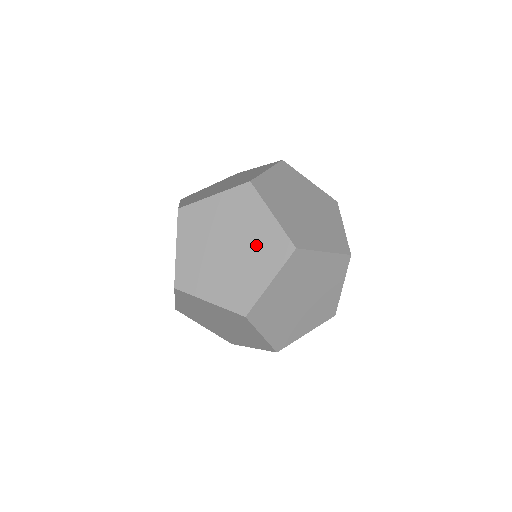
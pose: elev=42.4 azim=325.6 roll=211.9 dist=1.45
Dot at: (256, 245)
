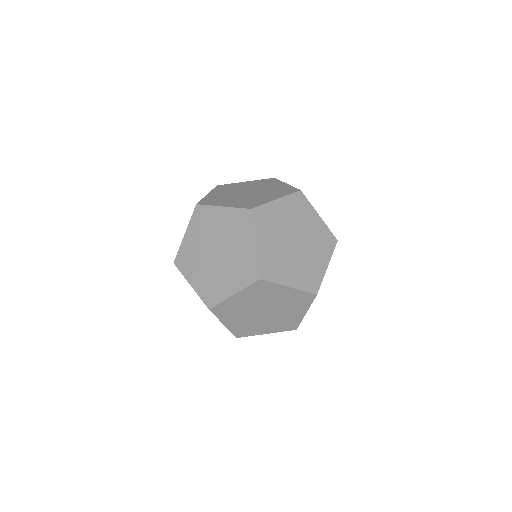
Dot at: (235, 261)
